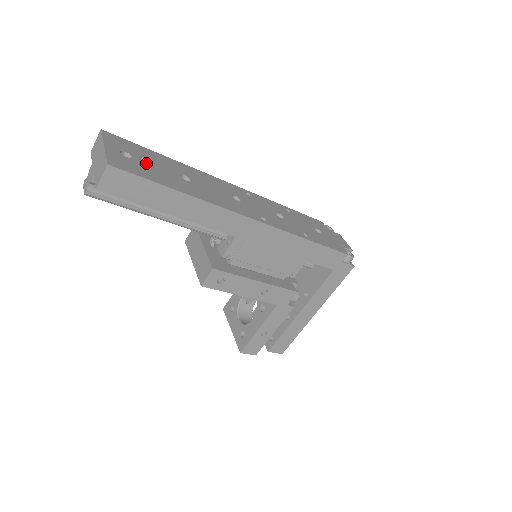
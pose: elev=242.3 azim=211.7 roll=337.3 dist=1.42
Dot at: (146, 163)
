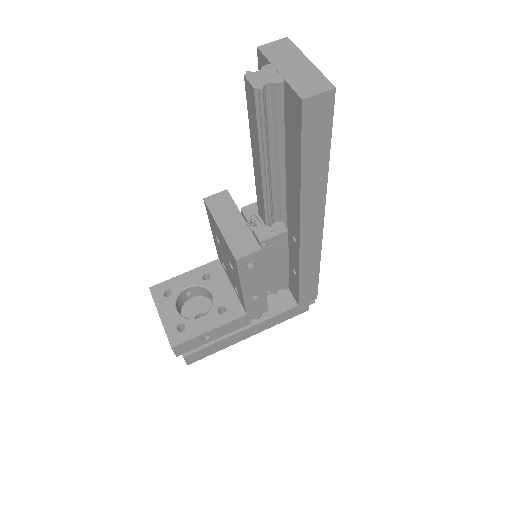
Dot at: occluded
